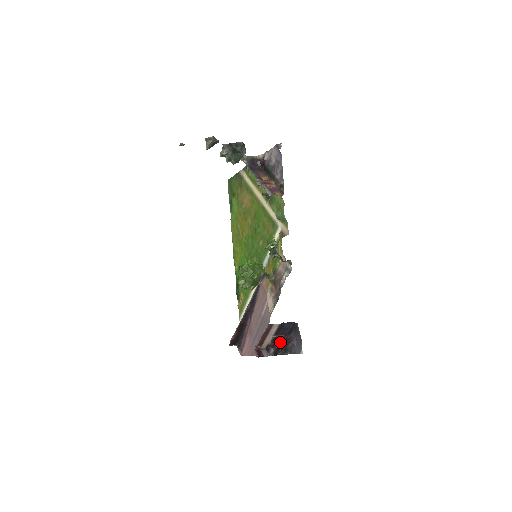
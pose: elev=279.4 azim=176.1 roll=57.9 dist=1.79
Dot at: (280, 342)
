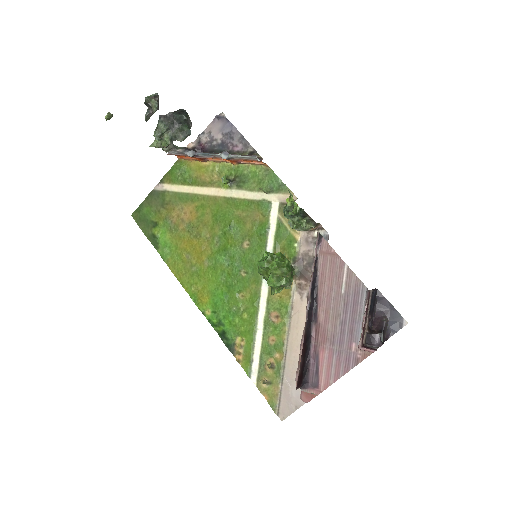
Dot at: occluded
